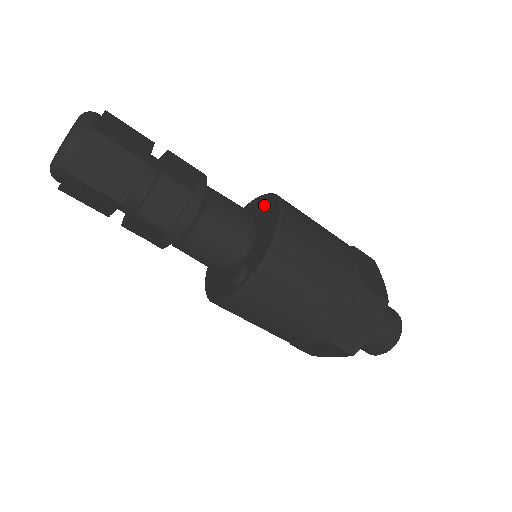
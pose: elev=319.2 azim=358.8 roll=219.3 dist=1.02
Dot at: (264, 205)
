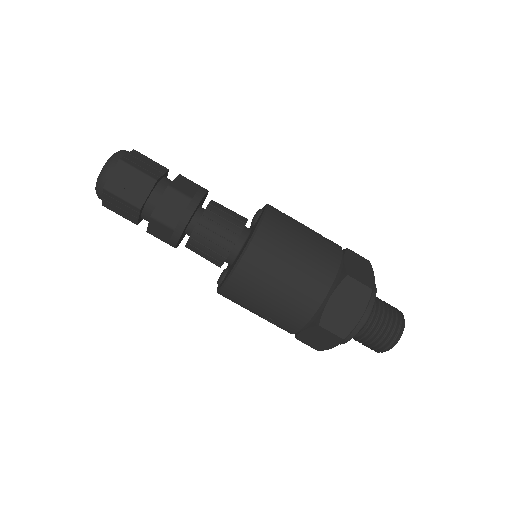
Dot at: occluded
